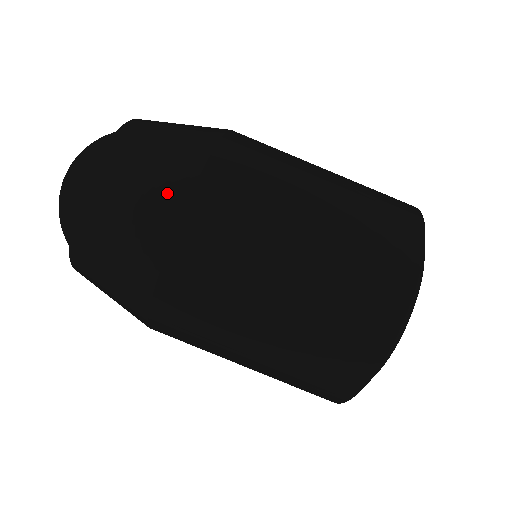
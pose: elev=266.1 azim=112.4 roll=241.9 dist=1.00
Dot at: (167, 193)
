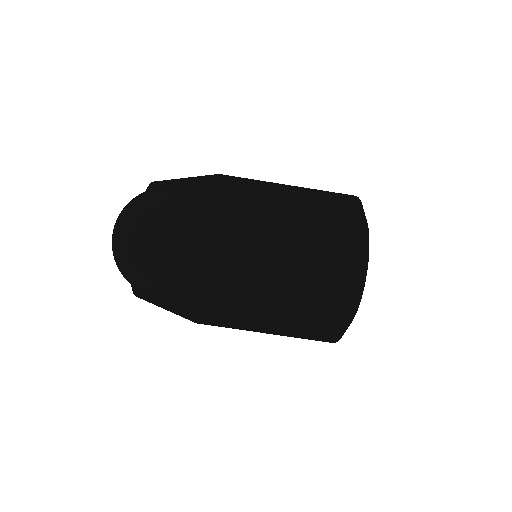
Dot at: (198, 193)
